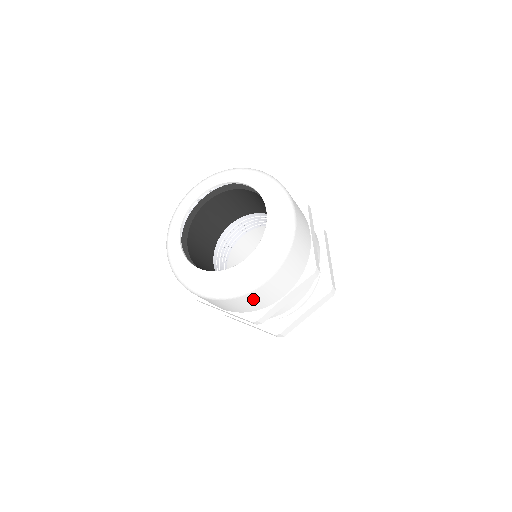
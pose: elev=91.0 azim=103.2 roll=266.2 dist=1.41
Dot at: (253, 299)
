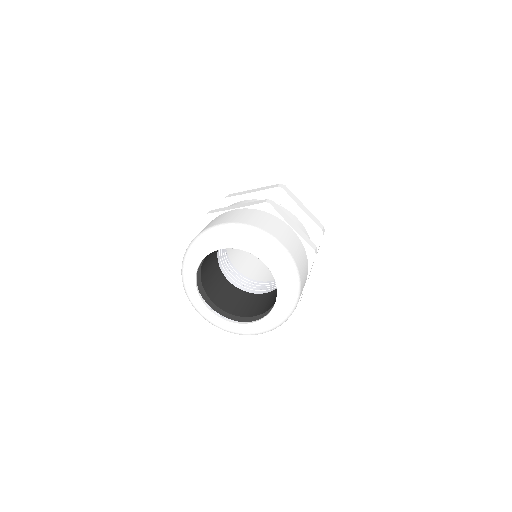
Dot at: occluded
